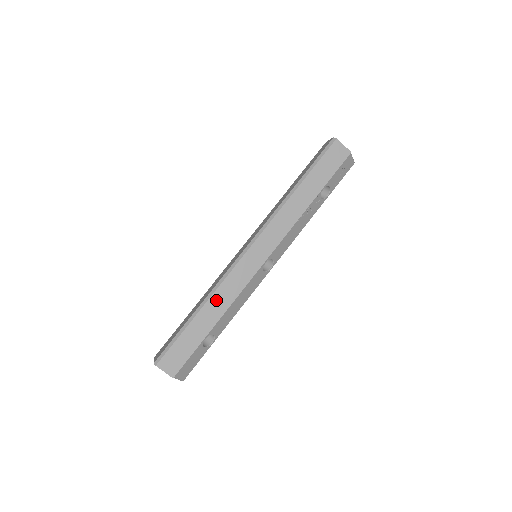
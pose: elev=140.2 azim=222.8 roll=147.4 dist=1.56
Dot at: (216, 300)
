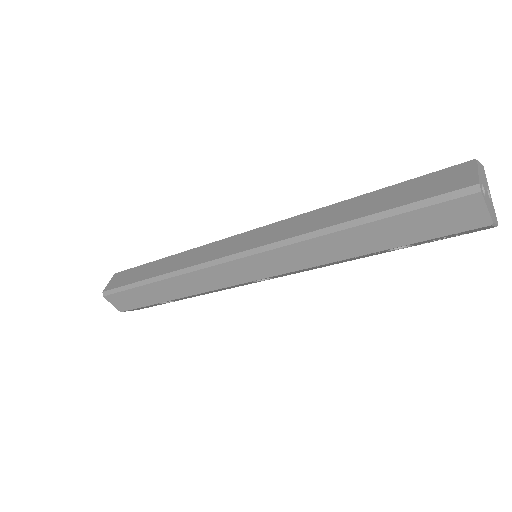
Dot at: (179, 282)
